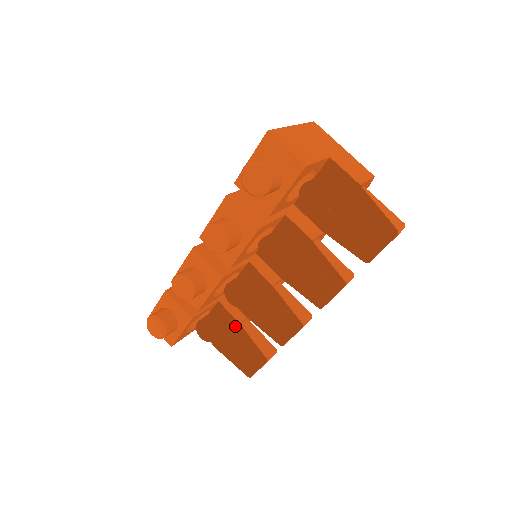
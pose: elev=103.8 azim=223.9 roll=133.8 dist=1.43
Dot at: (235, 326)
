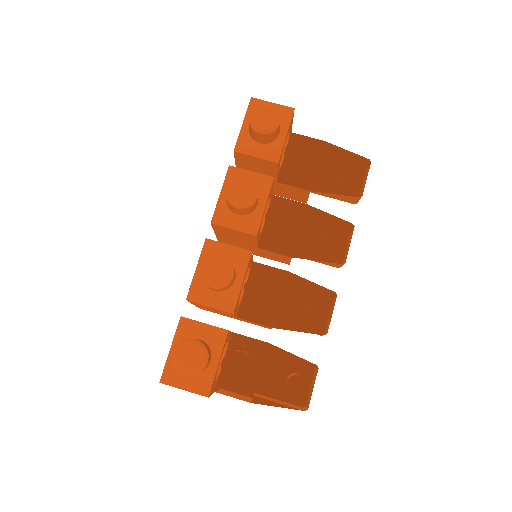
Dot at: (258, 361)
